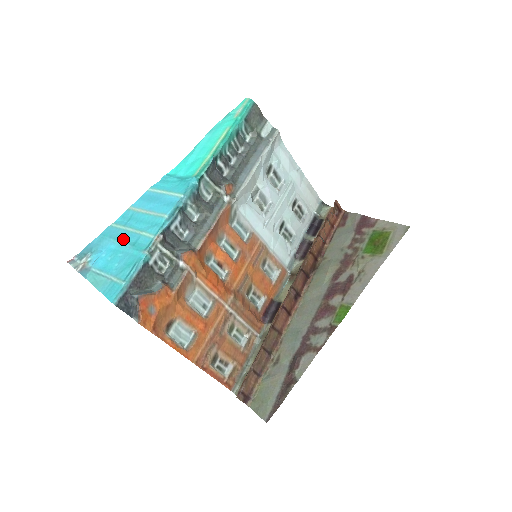
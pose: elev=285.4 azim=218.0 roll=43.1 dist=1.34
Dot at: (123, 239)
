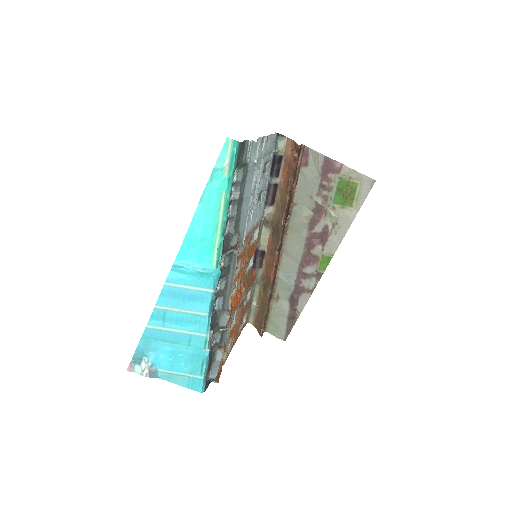
Dot at: (173, 341)
